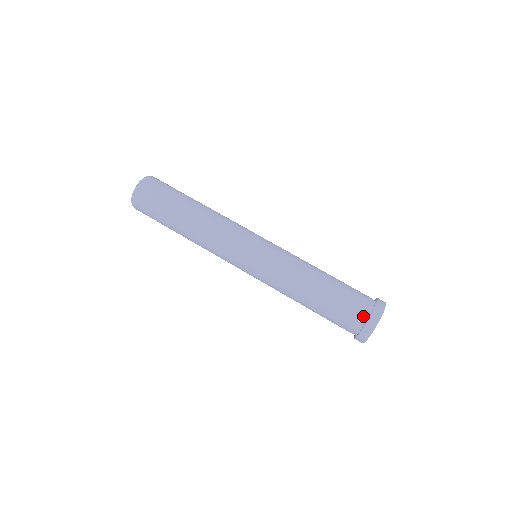
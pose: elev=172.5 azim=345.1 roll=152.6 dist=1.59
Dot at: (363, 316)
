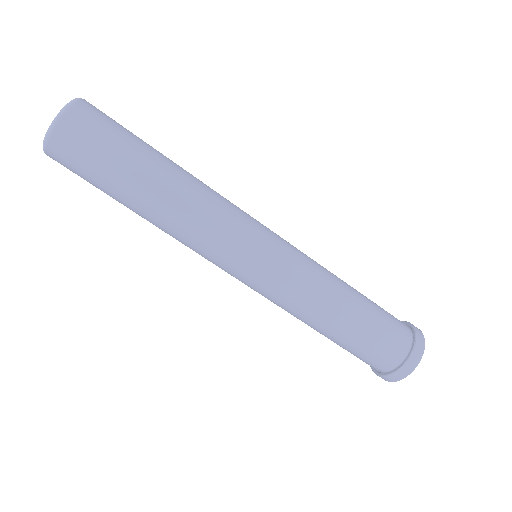
Dot at: (407, 328)
